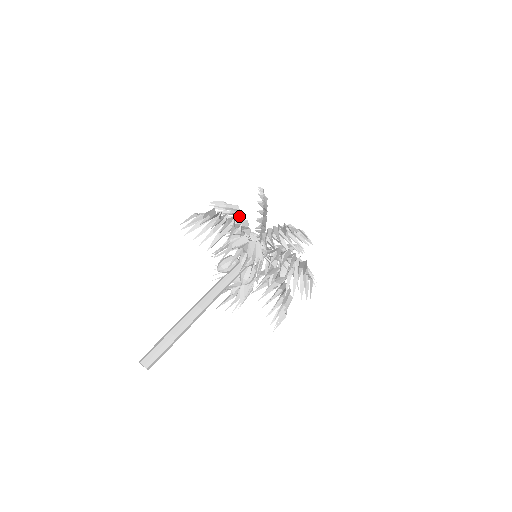
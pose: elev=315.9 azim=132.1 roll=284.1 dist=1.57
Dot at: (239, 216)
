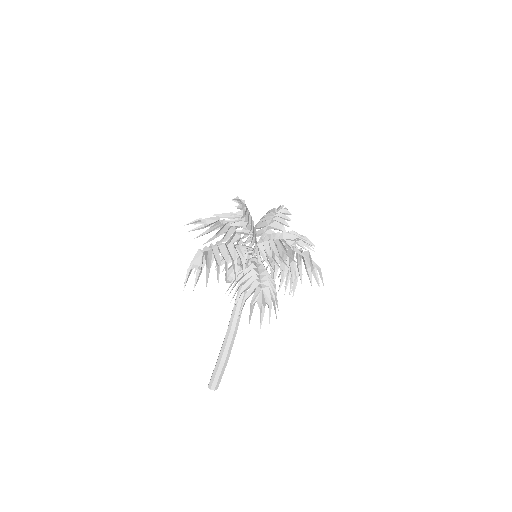
Dot at: occluded
